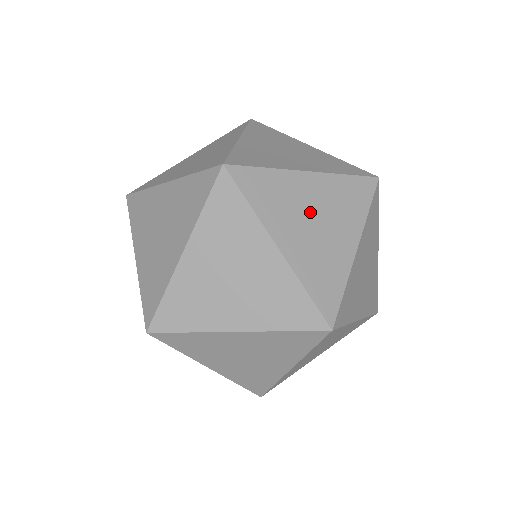
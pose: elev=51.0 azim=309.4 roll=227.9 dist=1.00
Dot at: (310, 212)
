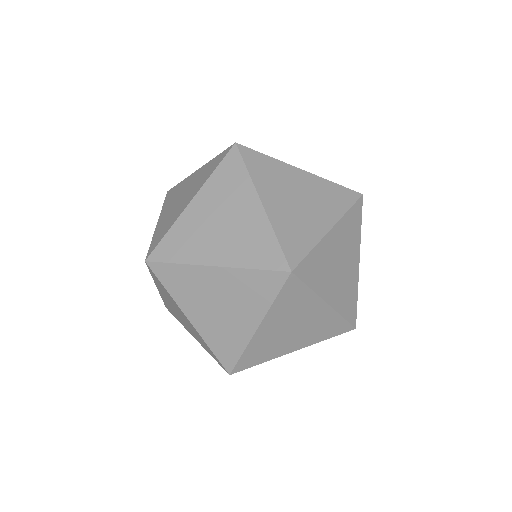
Dot at: (296, 192)
